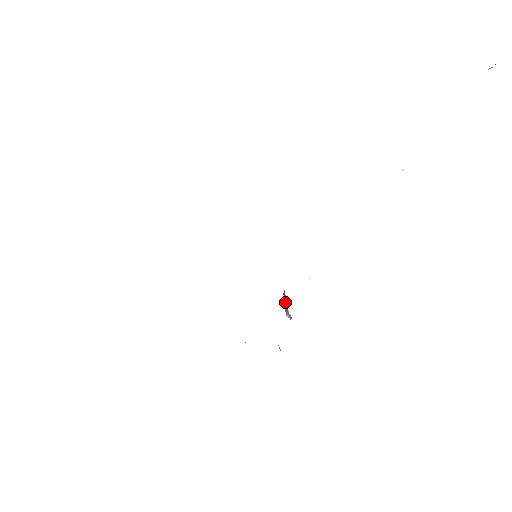
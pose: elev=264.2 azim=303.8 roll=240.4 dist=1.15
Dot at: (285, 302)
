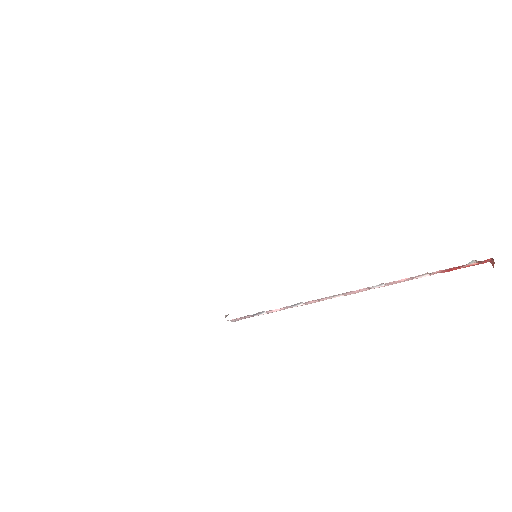
Dot at: occluded
